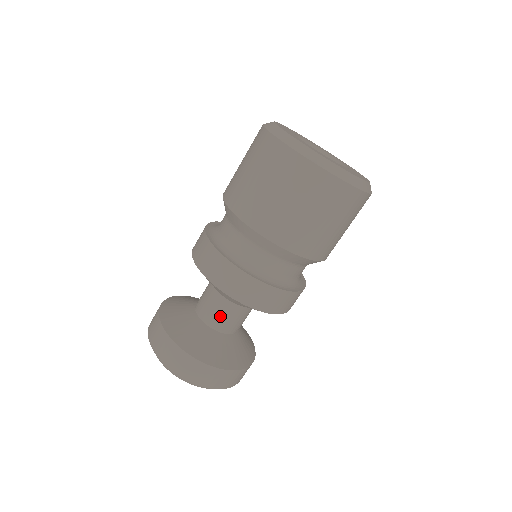
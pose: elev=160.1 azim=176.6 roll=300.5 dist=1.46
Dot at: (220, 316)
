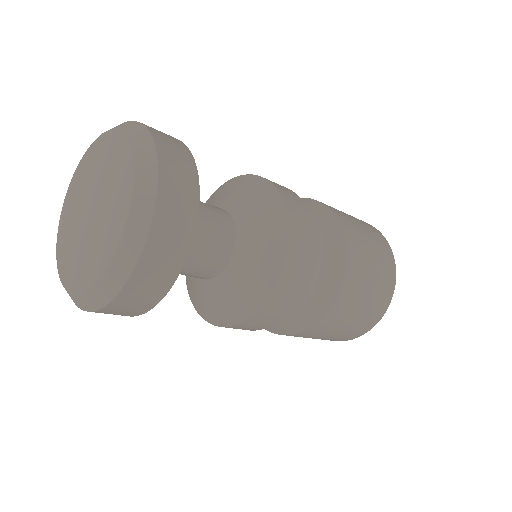
Dot at: (212, 220)
